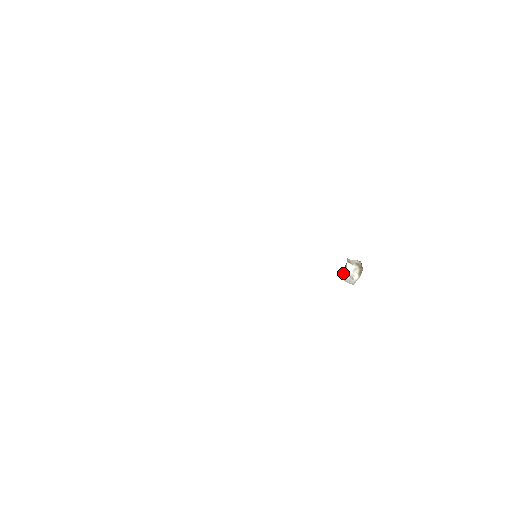
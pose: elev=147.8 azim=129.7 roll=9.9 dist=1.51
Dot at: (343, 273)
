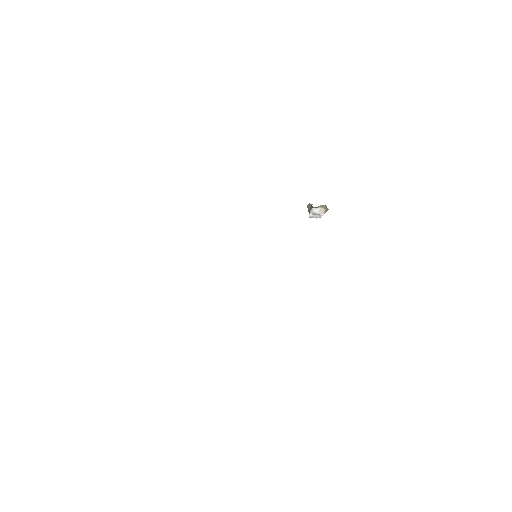
Dot at: (309, 214)
